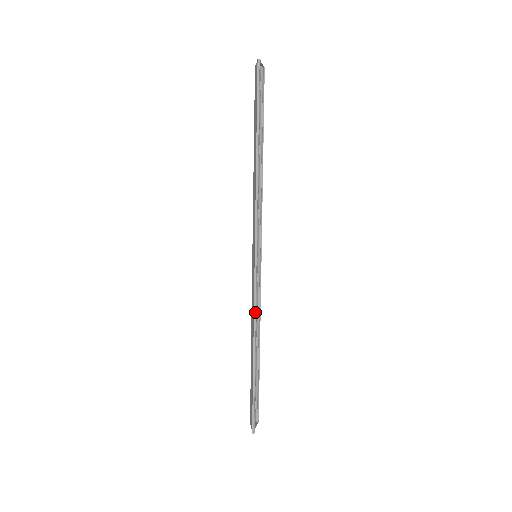
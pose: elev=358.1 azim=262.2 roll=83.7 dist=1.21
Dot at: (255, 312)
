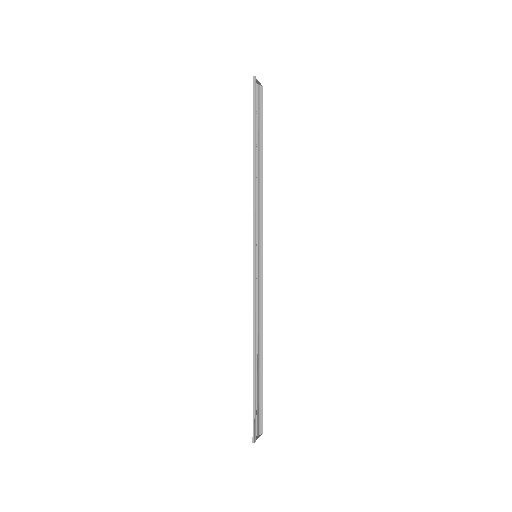
Dot at: (254, 310)
